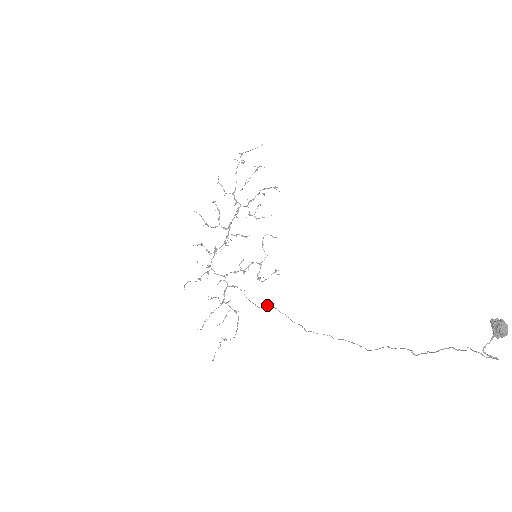
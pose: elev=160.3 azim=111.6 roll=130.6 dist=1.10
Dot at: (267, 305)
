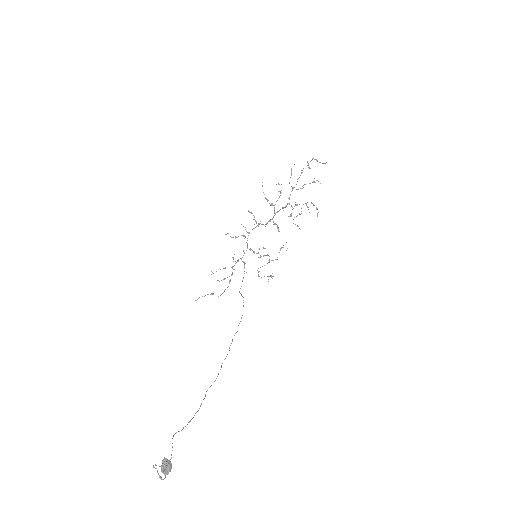
Dot at: (242, 296)
